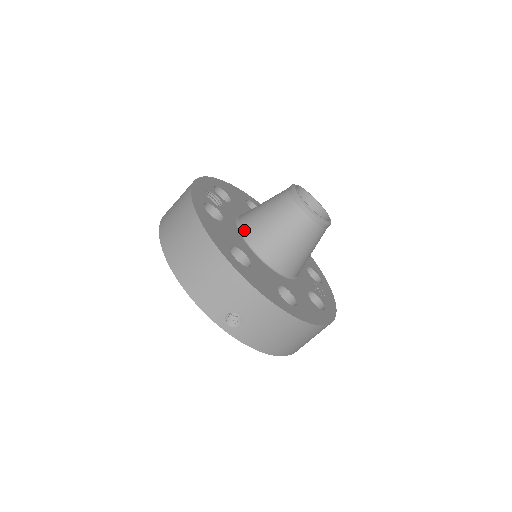
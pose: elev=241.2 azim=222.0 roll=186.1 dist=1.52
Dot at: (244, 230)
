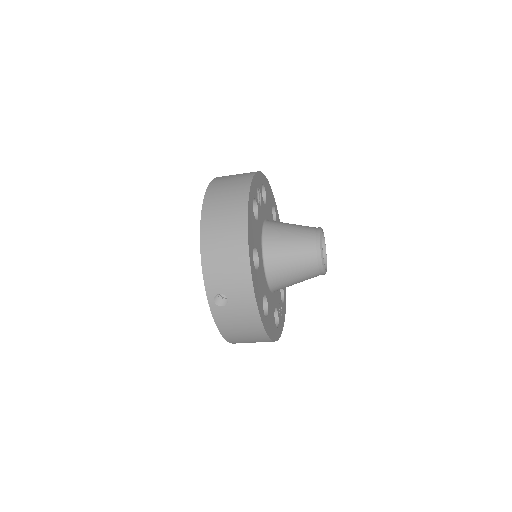
Dot at: (266, 236)
